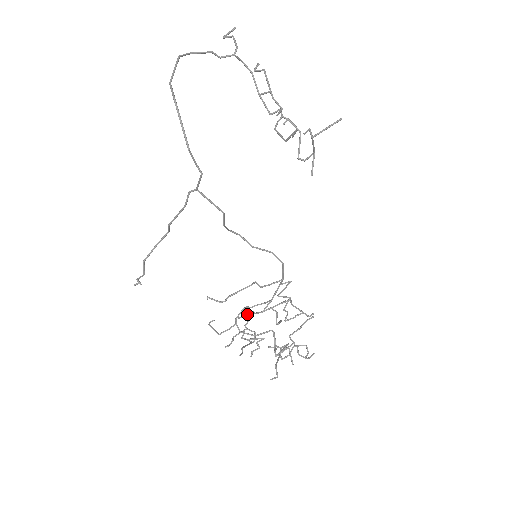
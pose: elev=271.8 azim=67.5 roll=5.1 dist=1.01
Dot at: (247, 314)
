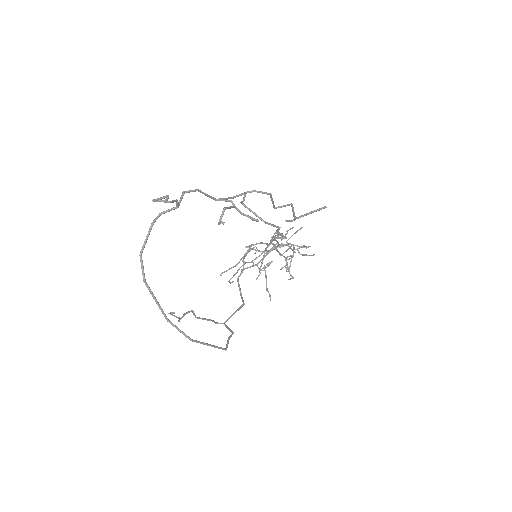
Dot at: (259, 272)
